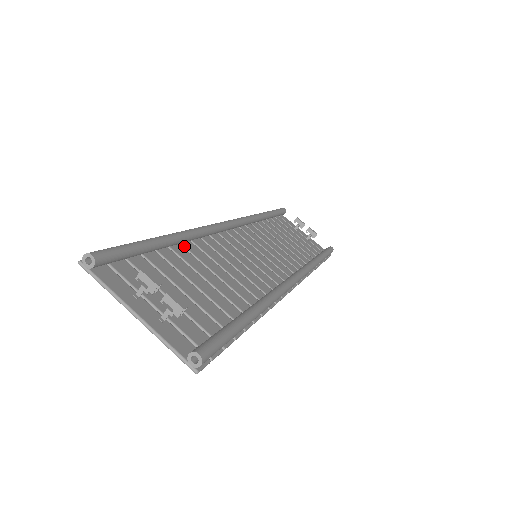
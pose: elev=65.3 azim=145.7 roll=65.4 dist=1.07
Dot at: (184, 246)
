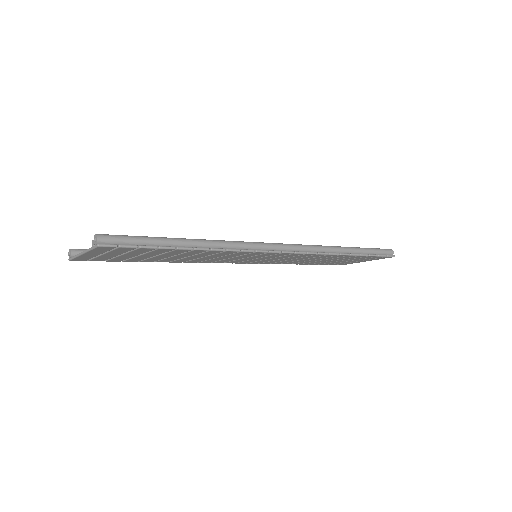
Dot at: occluded
